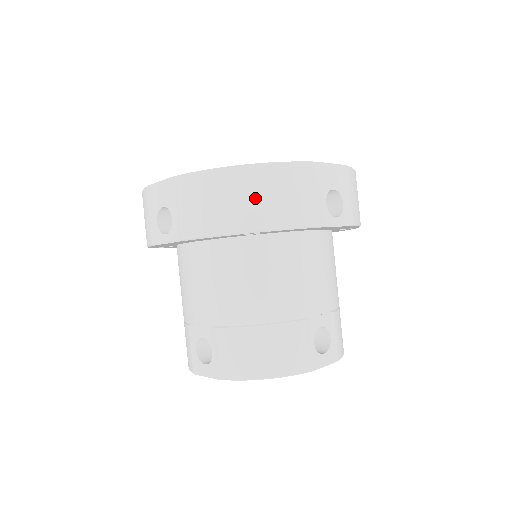
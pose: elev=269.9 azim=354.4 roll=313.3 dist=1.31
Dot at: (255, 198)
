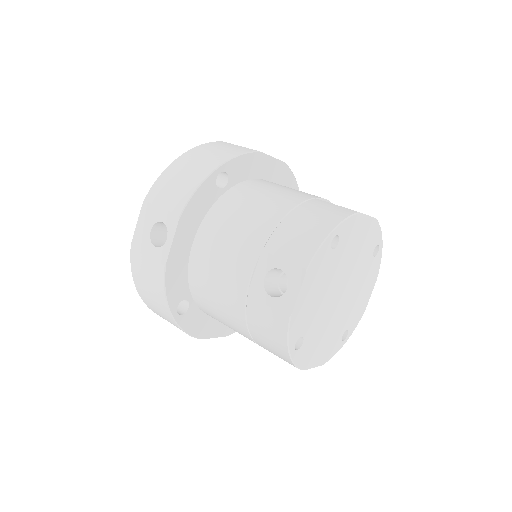
Dot at: (203, 157)
